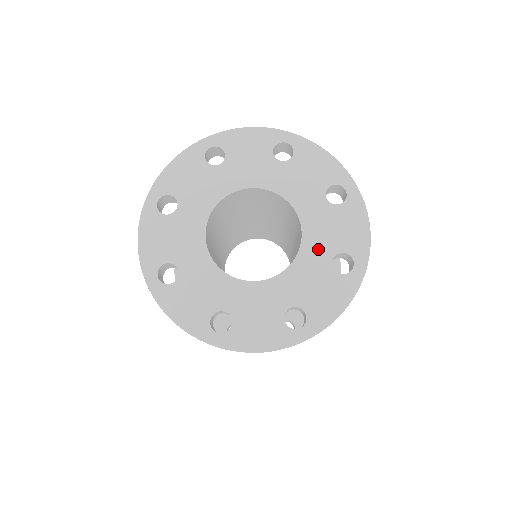
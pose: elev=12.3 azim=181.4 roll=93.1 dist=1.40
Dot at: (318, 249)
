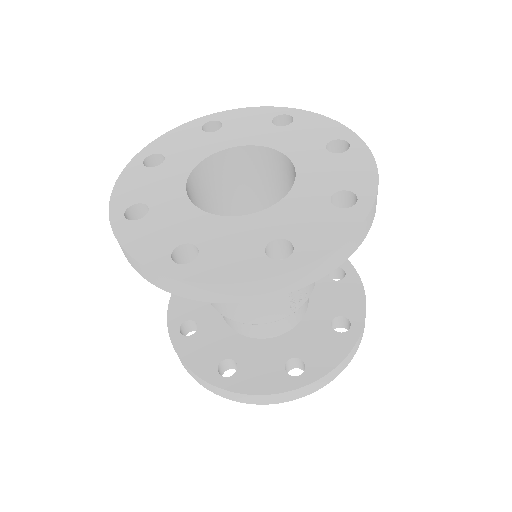
Dot at: (307, 152)
